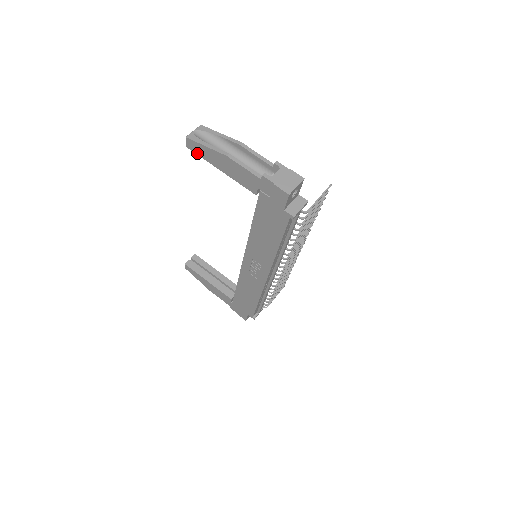
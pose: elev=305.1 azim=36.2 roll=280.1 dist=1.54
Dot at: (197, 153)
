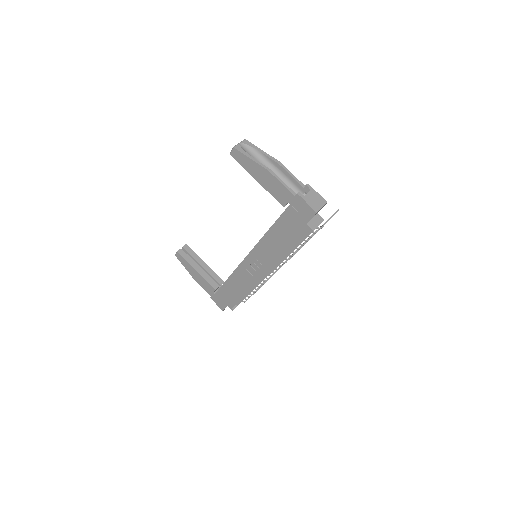
Dot at: (239, 162)
